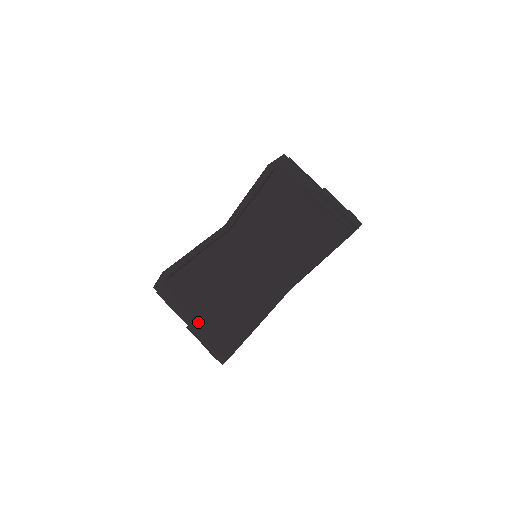
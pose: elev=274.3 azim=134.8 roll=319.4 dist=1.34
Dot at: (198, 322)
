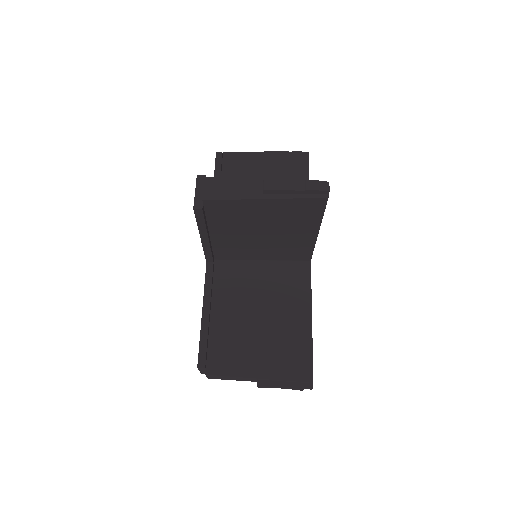
Dot at: (262, 379)
